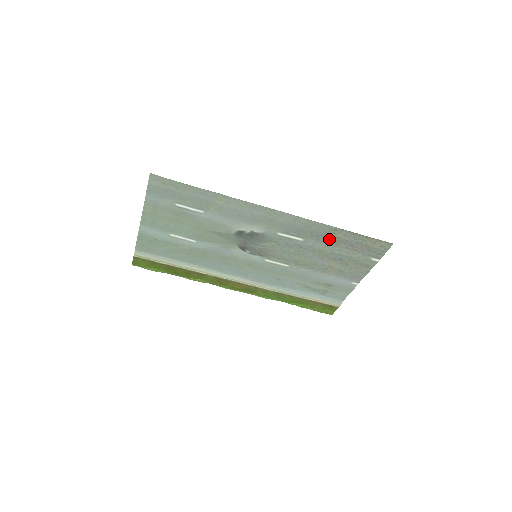
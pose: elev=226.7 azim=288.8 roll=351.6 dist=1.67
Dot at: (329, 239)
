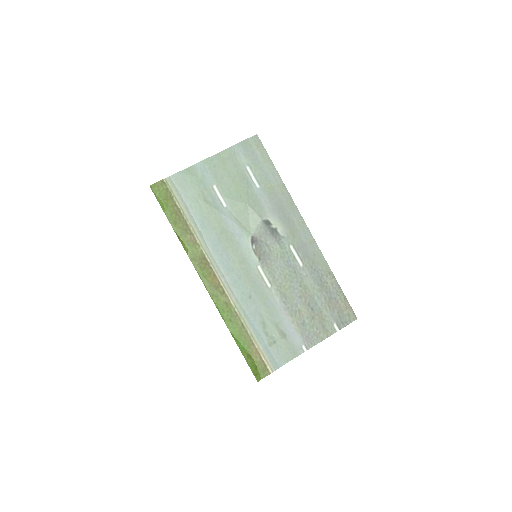
Dot at: (319, 280)
